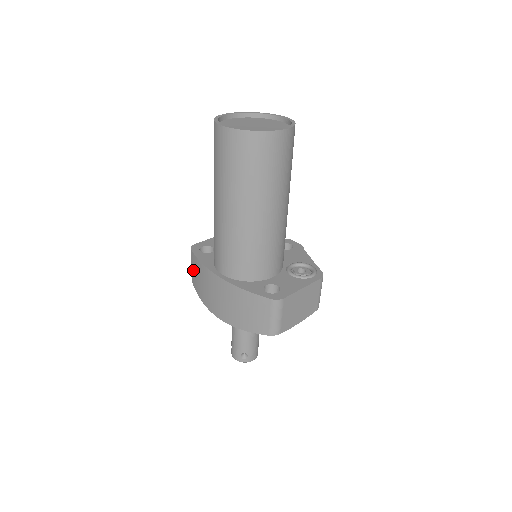
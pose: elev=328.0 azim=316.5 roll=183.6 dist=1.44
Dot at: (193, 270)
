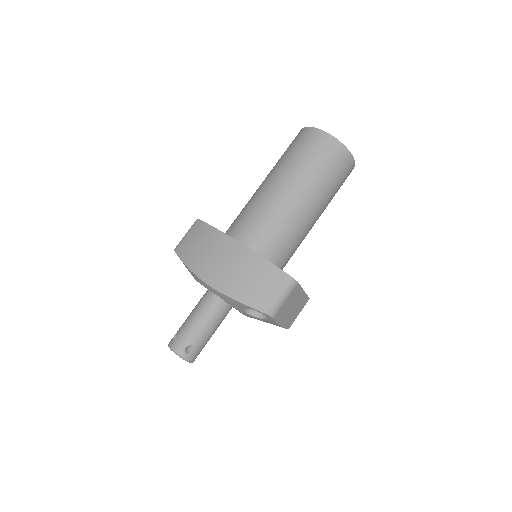
Dot at: (189, 238)
